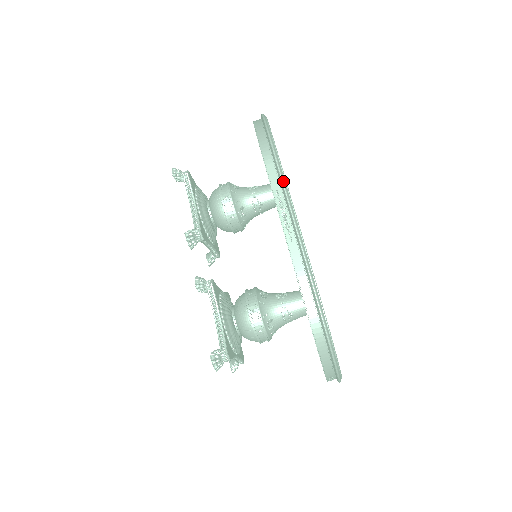
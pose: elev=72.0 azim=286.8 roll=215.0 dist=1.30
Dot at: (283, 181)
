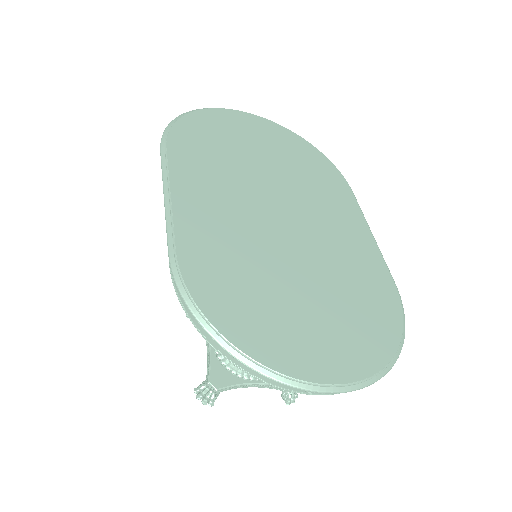
Dot at: (162, 170)
